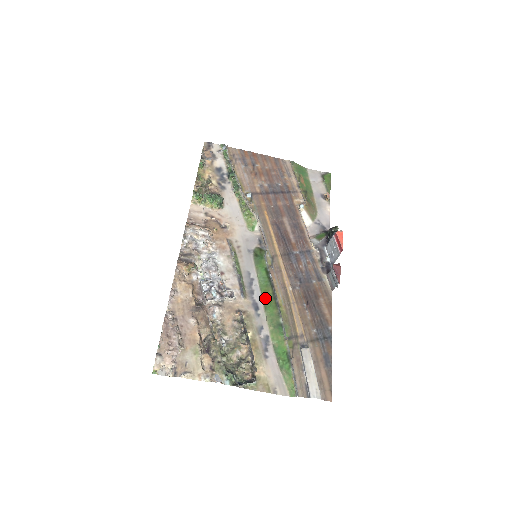
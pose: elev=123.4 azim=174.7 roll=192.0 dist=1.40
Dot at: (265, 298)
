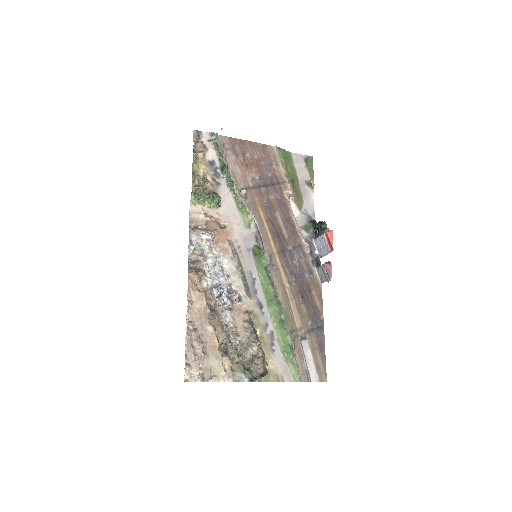
Dot at: (267, 296)
